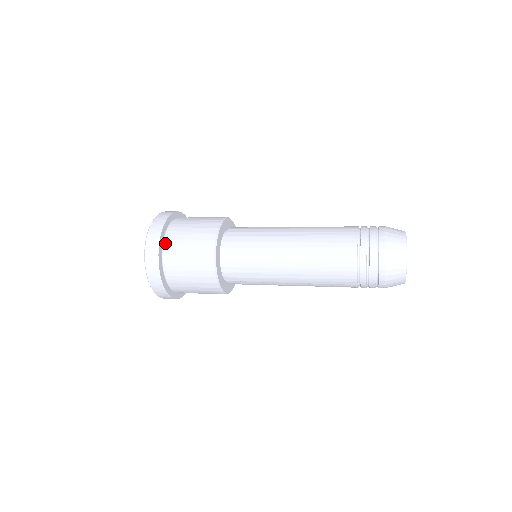
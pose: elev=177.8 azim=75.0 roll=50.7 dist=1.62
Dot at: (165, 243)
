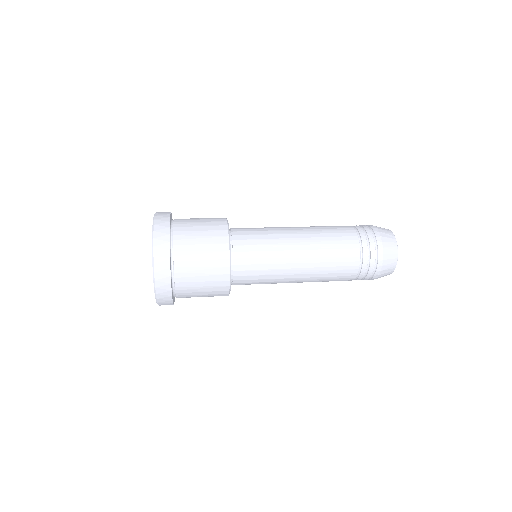
Dot at: (173, 234)
